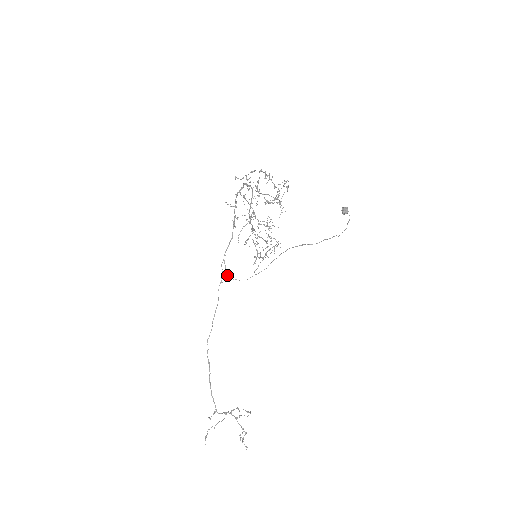
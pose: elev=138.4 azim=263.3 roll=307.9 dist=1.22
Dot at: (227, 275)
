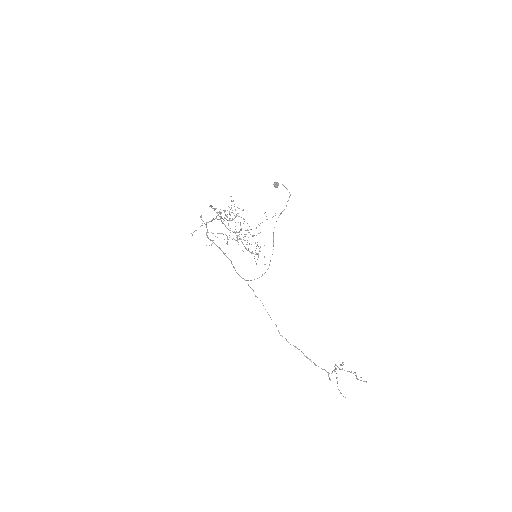
Dot at: (254, 279)
